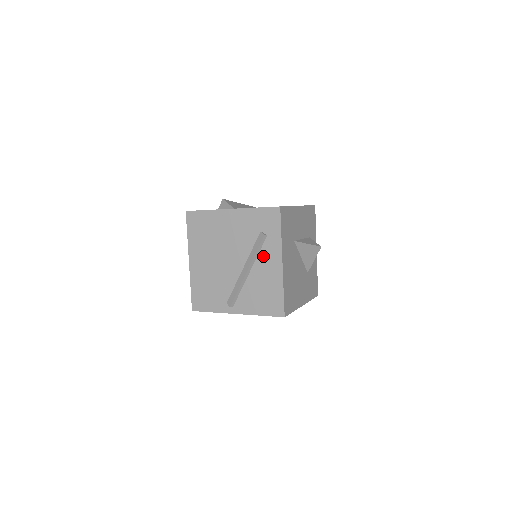
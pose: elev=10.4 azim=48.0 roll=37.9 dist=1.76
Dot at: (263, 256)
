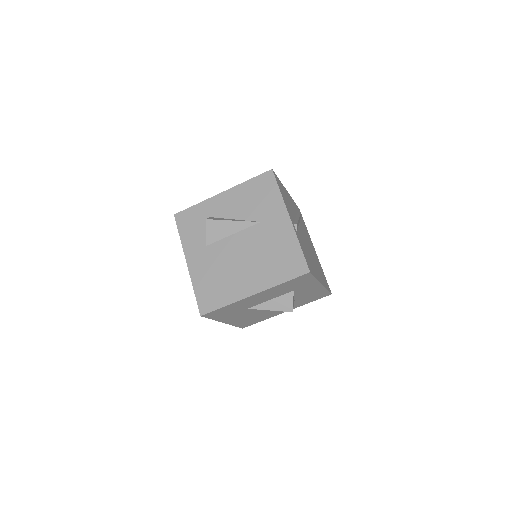
Dot at: occluded
